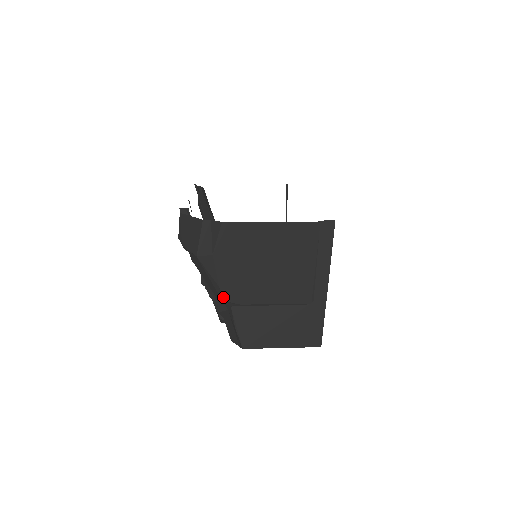
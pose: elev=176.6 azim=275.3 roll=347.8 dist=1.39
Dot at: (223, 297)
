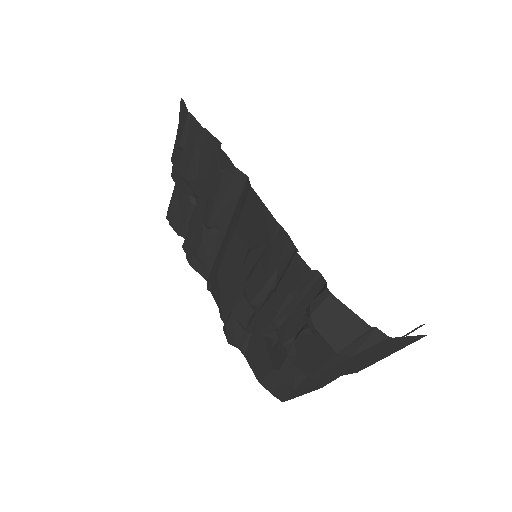
Dot at: (318, 377)
